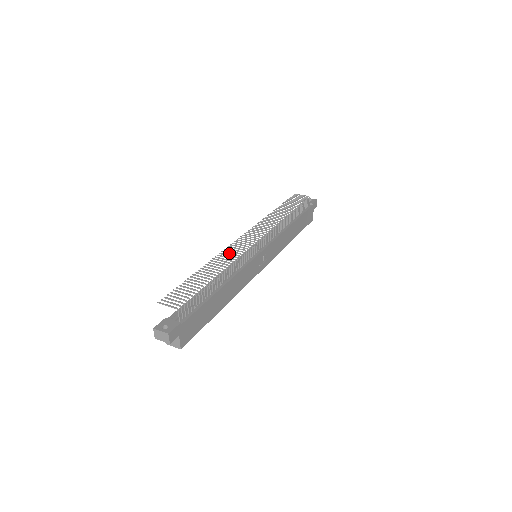
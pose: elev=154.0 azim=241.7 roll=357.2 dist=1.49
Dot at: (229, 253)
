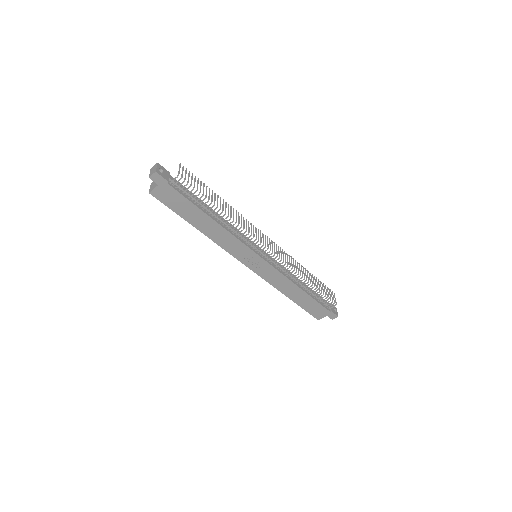
Dot at: occluded
